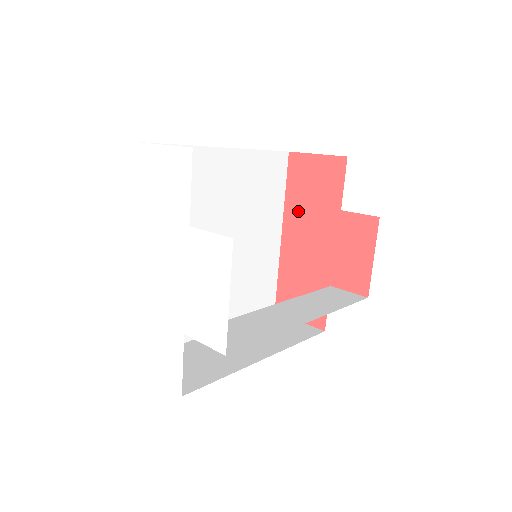
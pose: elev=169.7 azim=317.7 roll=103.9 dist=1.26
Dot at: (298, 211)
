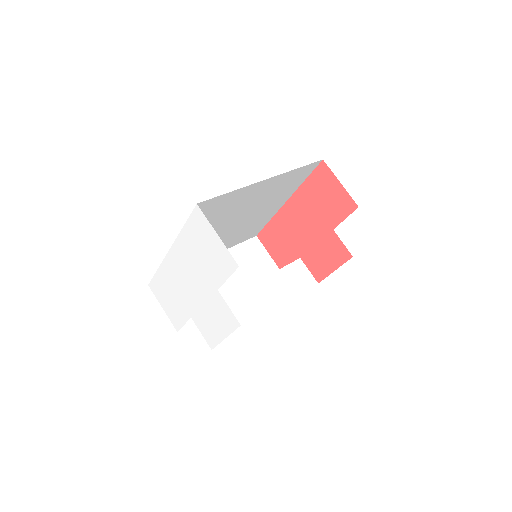
Dot at: (306, 201)
